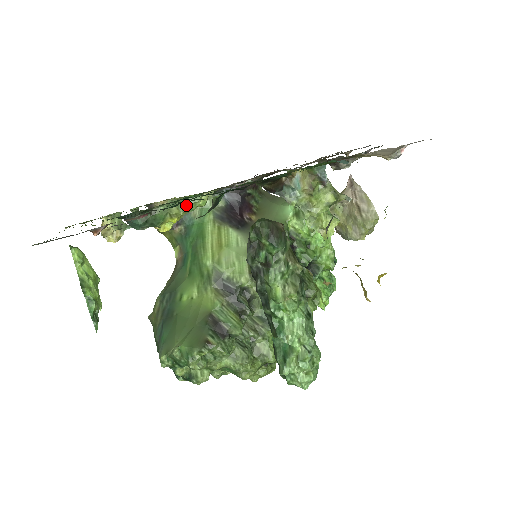
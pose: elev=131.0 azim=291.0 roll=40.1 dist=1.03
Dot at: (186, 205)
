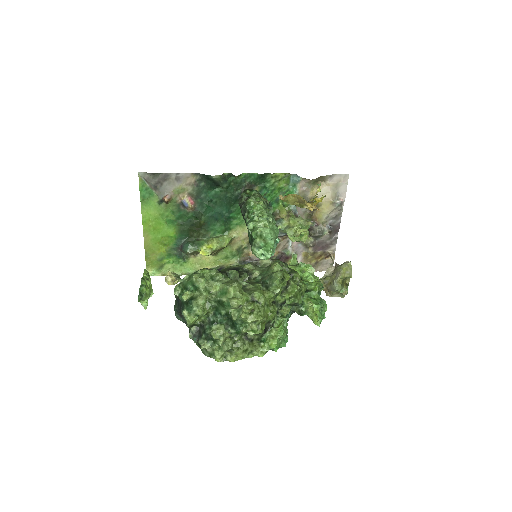
Dot at: (218, 237)
